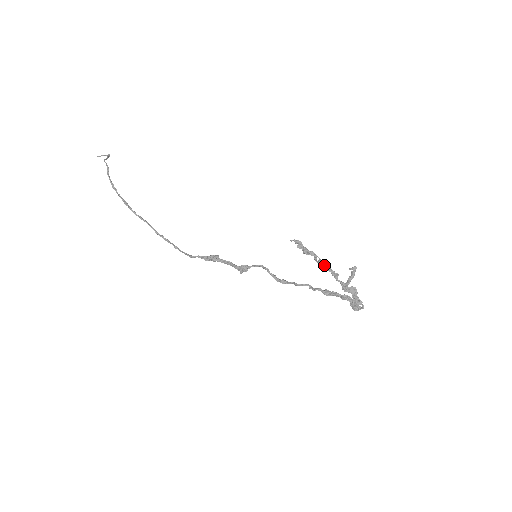
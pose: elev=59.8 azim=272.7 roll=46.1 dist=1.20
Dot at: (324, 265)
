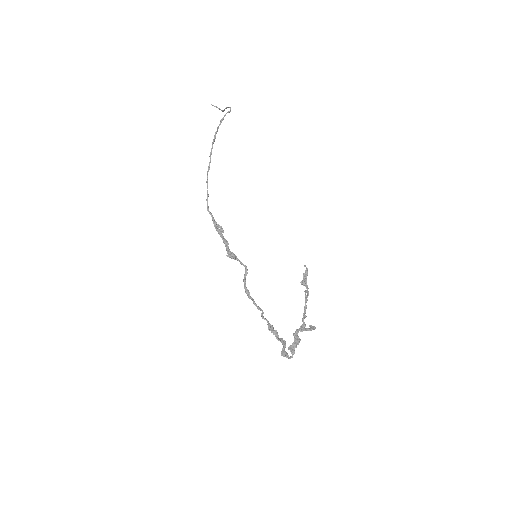
Dot at: occluded
